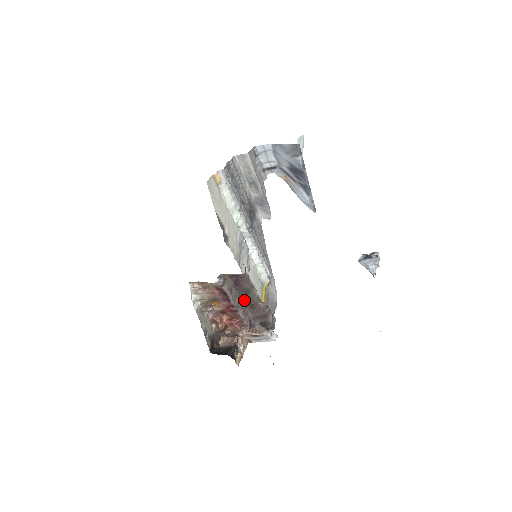
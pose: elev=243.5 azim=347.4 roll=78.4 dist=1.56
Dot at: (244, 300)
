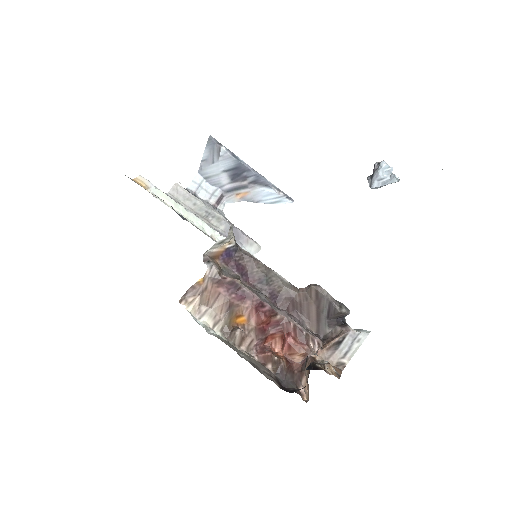
Dot at: (278, 303)
